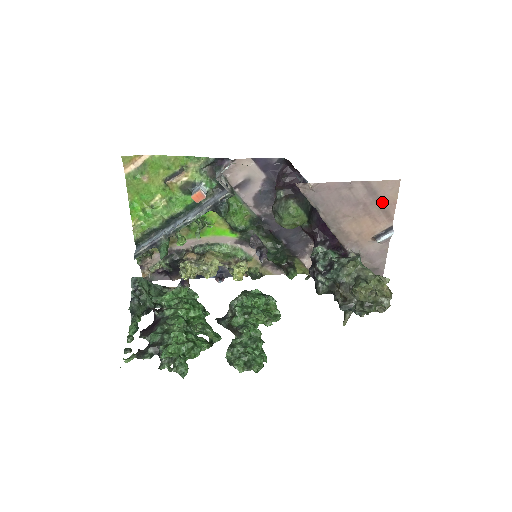
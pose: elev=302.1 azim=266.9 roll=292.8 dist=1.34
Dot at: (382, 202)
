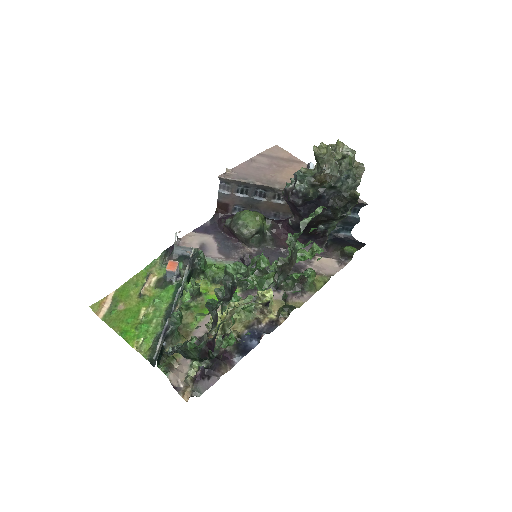
Dot at: (283, 158)
